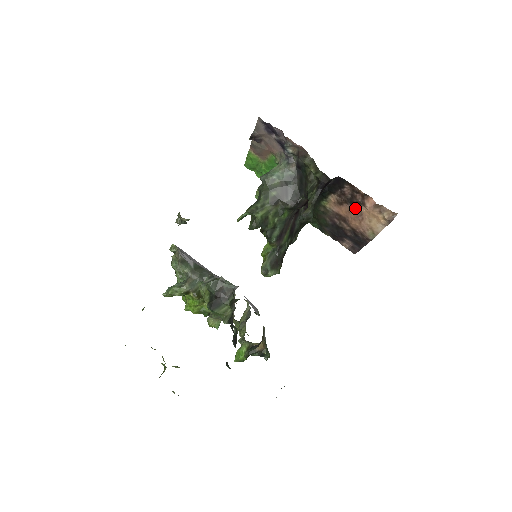
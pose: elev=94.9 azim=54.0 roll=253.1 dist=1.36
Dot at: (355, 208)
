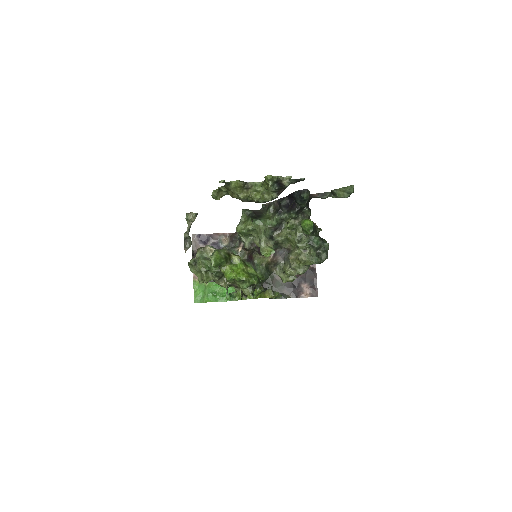
Dot at: occluded
